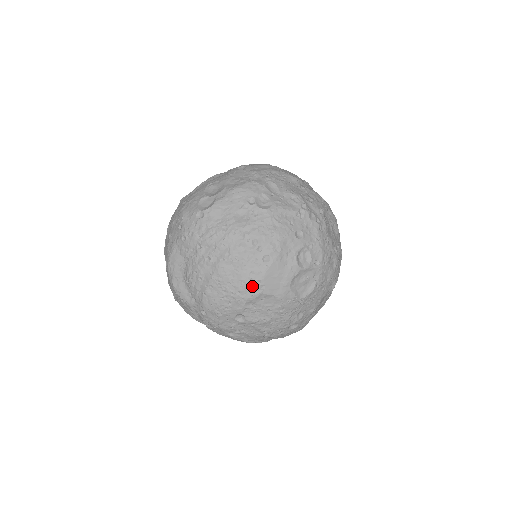
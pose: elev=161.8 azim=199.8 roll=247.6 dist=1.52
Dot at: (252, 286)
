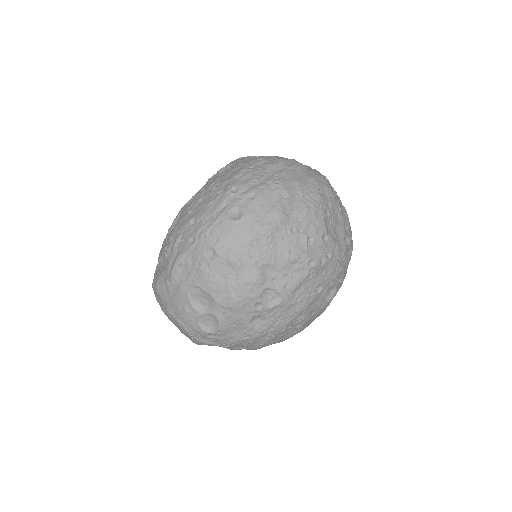
Dot at: (292, 336)
